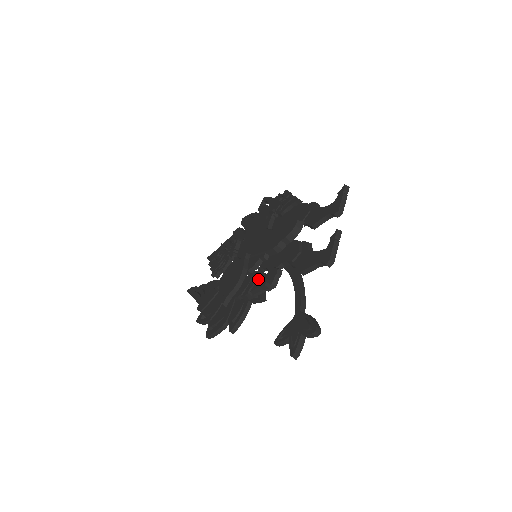
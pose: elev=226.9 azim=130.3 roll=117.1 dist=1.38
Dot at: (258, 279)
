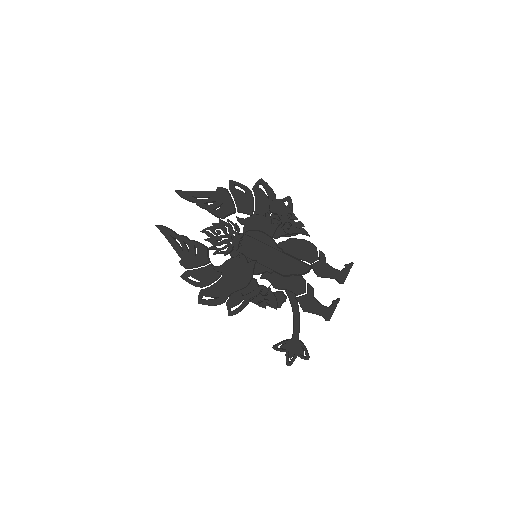
Dot at: (269, 298)
